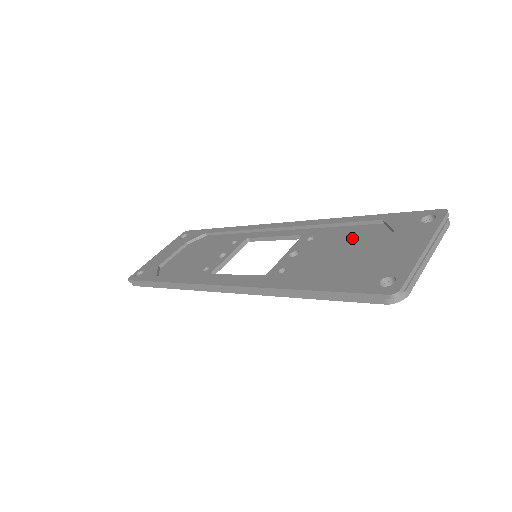
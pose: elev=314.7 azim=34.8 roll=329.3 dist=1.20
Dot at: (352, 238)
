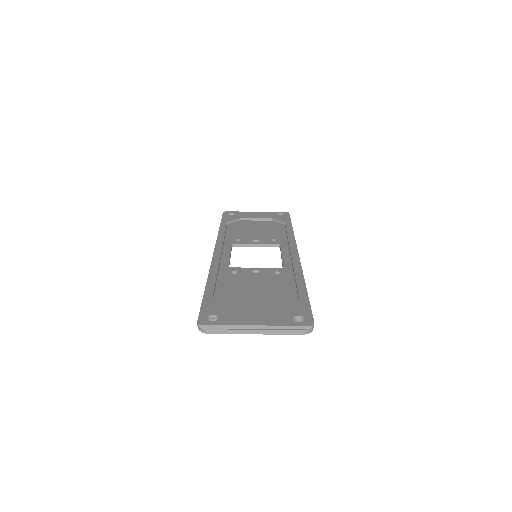
Dot at: (277, 291)
